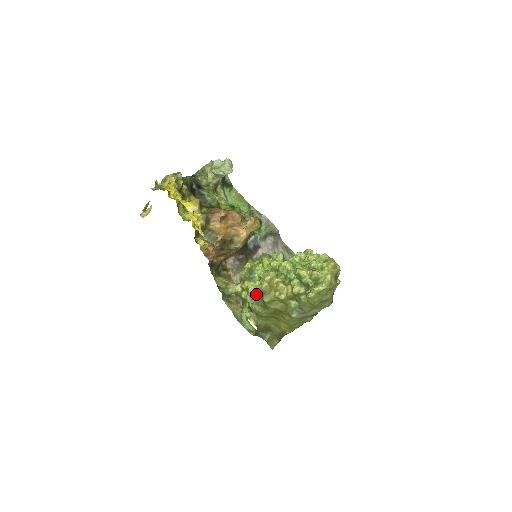
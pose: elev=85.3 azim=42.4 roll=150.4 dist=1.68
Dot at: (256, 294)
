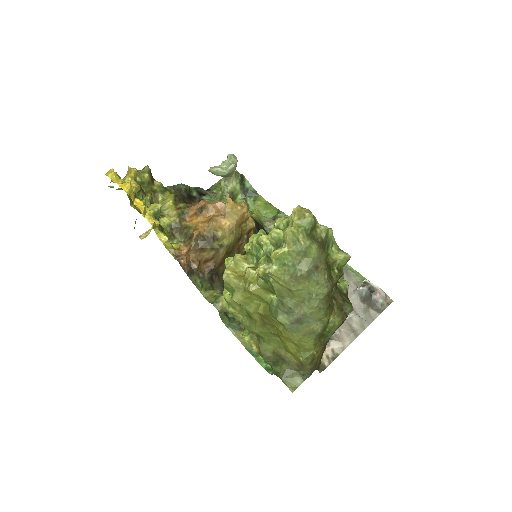
Dot at: (230, 295)
